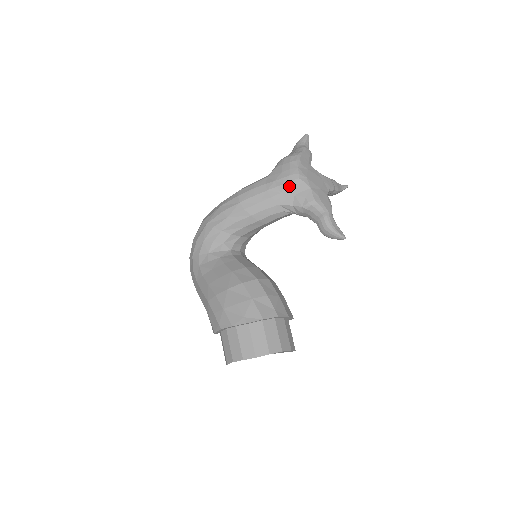
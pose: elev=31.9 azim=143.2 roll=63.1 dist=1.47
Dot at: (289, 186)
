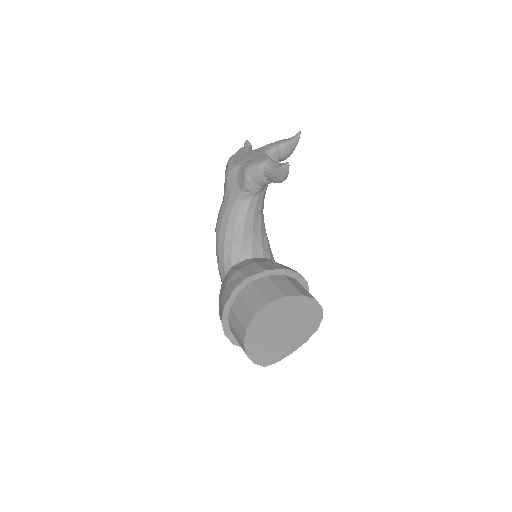
Dot at: (230, 182)
